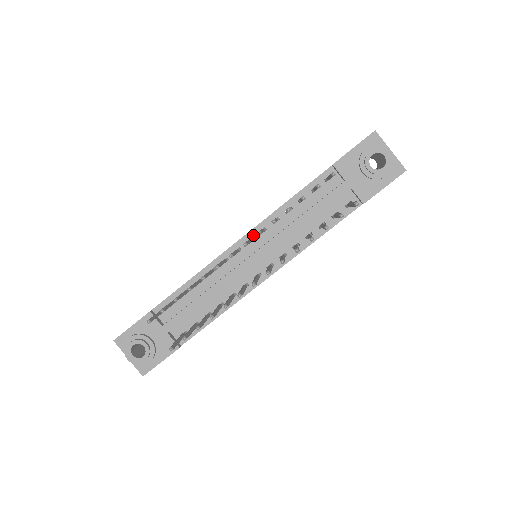
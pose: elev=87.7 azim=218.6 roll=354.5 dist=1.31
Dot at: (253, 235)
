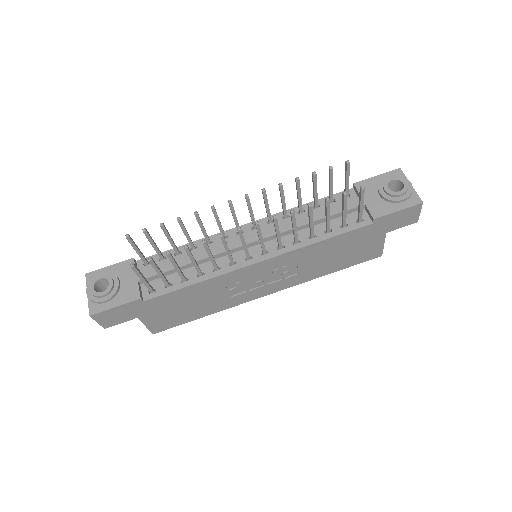
Dot at: (260, 223)
